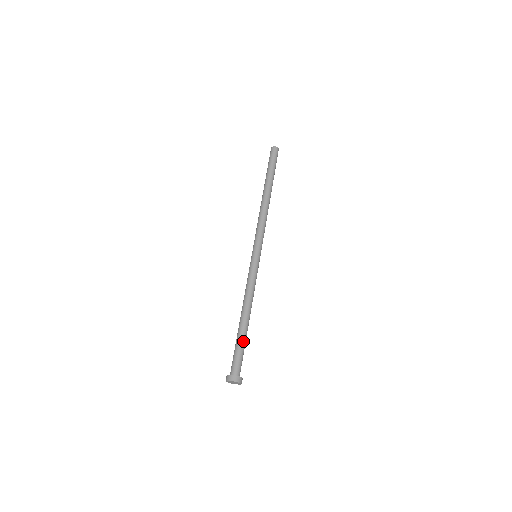
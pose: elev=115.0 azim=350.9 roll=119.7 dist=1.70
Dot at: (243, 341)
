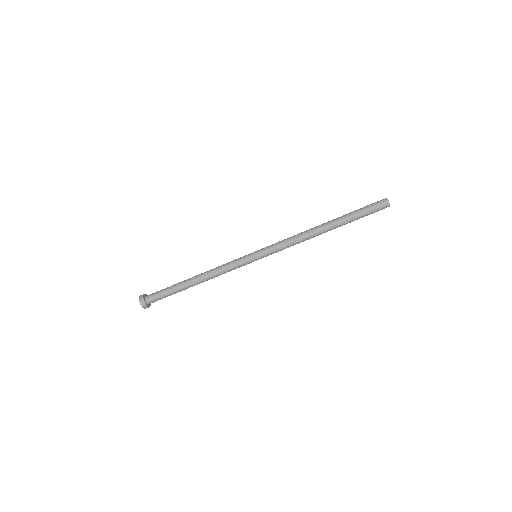
Dot at: (175, 291)
